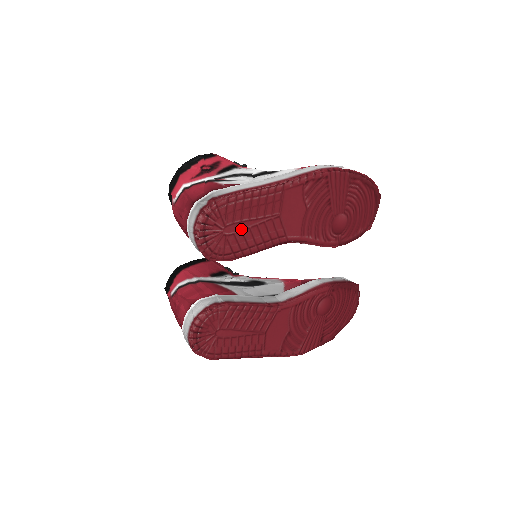
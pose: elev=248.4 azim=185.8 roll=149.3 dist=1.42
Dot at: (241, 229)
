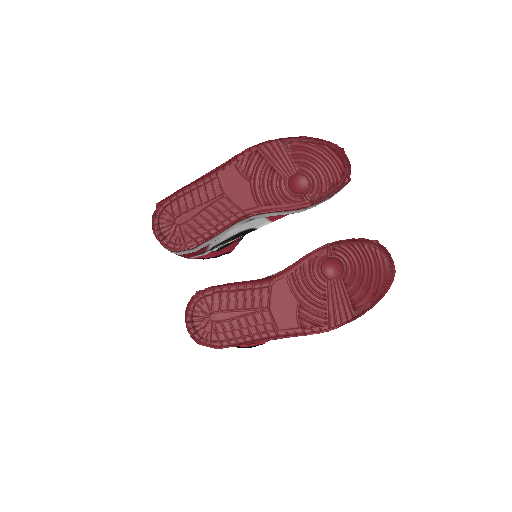
Dot at: (192, 218)
